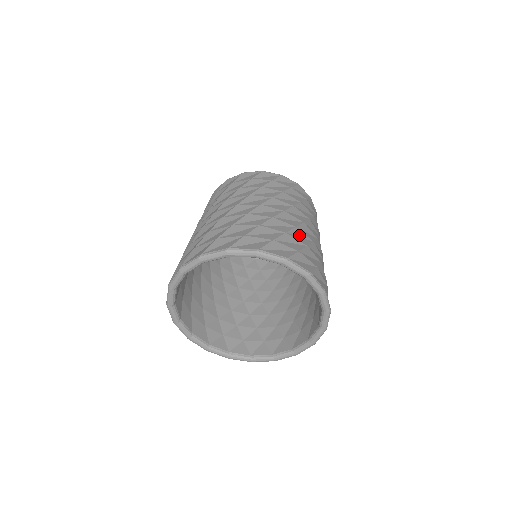
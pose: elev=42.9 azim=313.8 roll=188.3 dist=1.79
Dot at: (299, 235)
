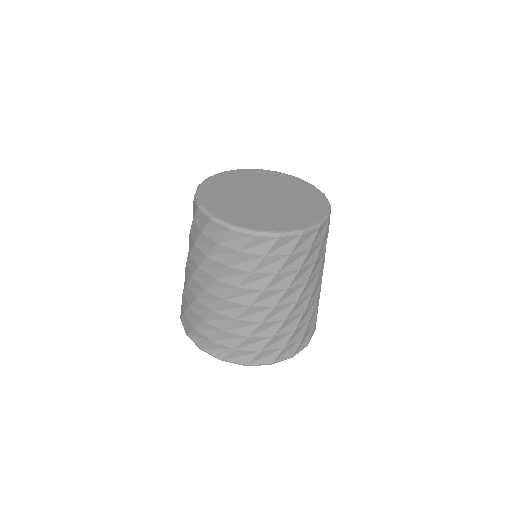
Dot at: occluded
